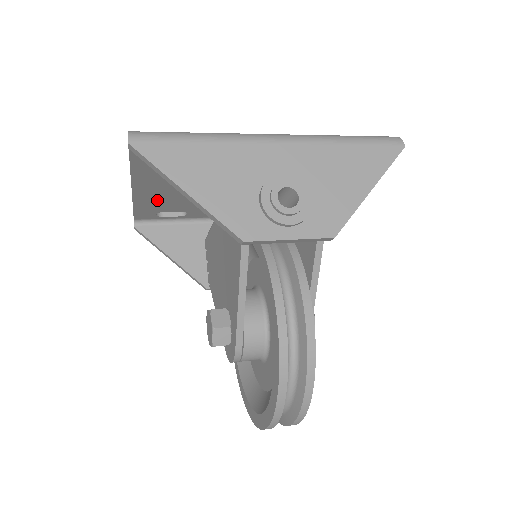
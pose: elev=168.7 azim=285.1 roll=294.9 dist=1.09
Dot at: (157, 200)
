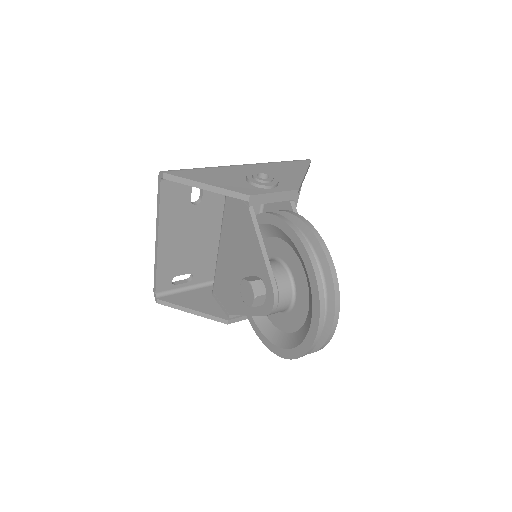
Dot at: (173, 257)
